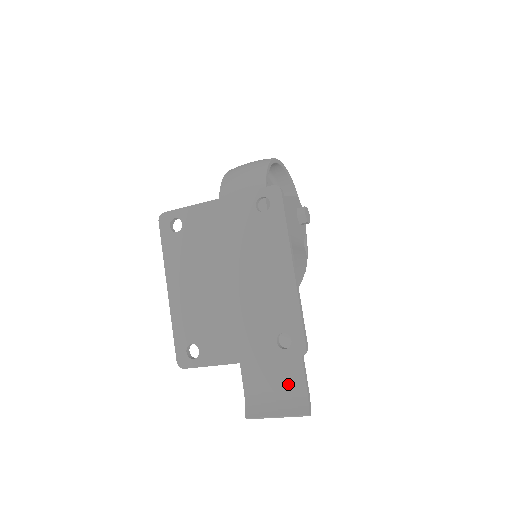
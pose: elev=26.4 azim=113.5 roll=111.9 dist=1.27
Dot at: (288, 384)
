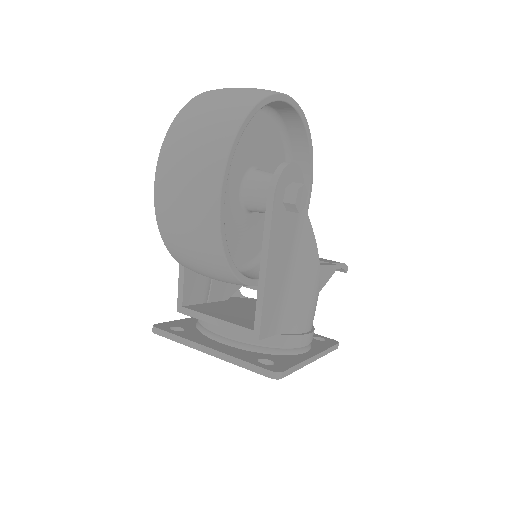
Dot at: occluded
